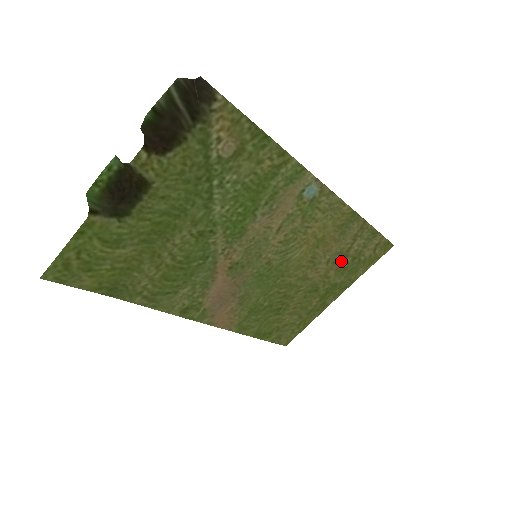
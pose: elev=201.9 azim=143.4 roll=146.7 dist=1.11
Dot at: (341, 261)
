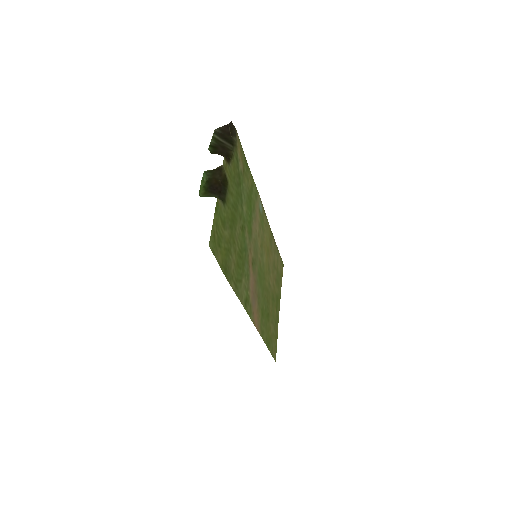
Dot at: (275, 273)
